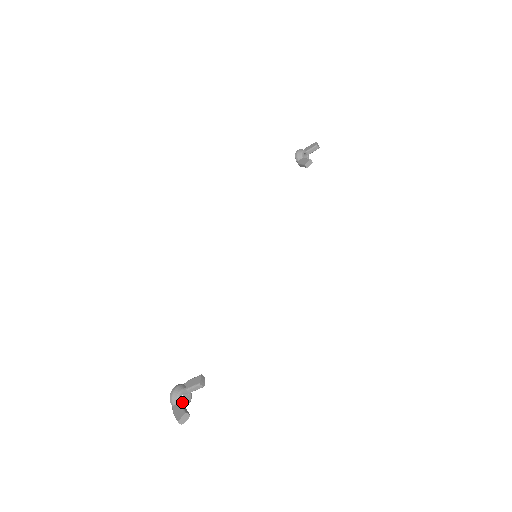
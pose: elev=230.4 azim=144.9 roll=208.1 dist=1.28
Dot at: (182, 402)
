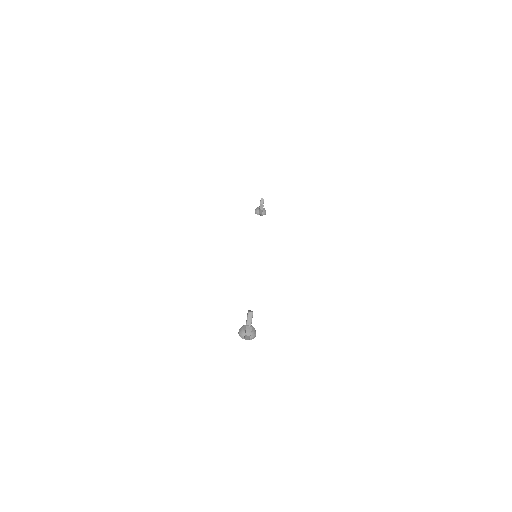
Dot at: occluded
